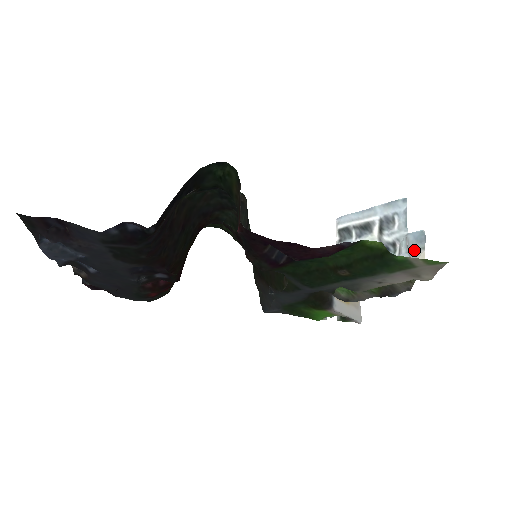
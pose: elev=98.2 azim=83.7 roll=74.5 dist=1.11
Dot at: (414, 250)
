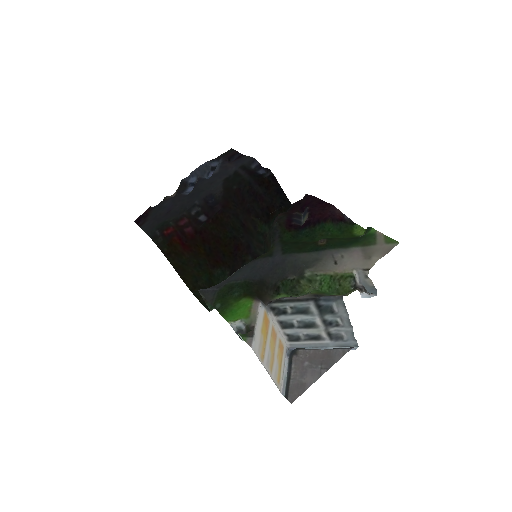
Dot at: (366, 286)
